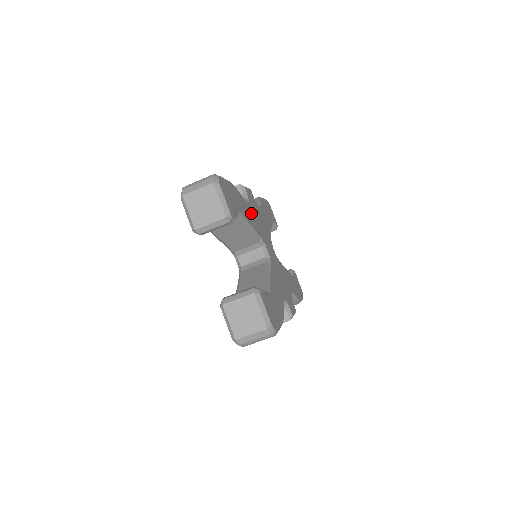
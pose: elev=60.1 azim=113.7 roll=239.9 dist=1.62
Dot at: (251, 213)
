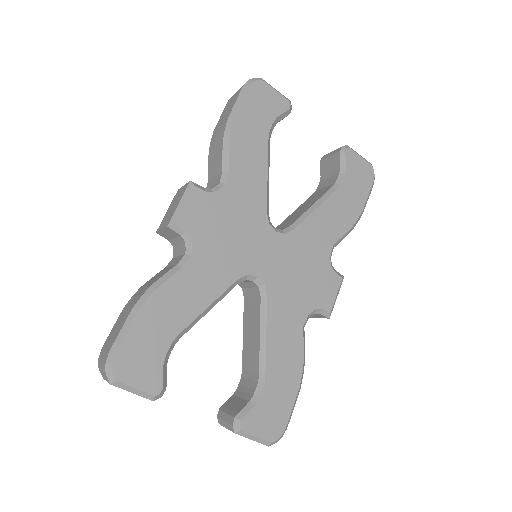
Dot at: (203, 267)
